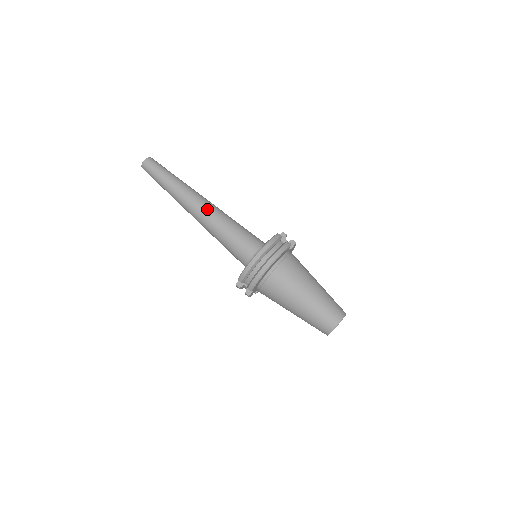
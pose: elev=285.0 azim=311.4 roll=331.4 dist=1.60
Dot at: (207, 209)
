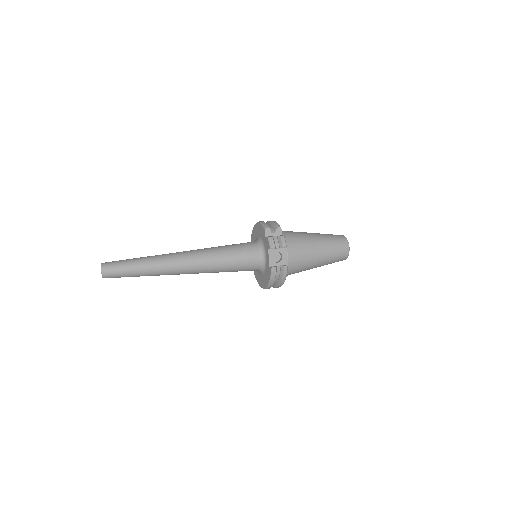
Dot at: occluded
